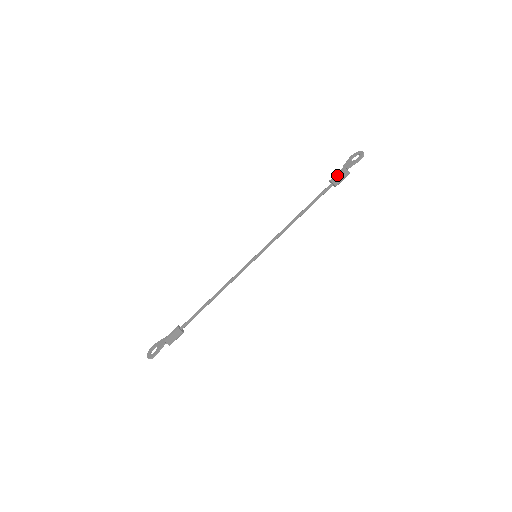
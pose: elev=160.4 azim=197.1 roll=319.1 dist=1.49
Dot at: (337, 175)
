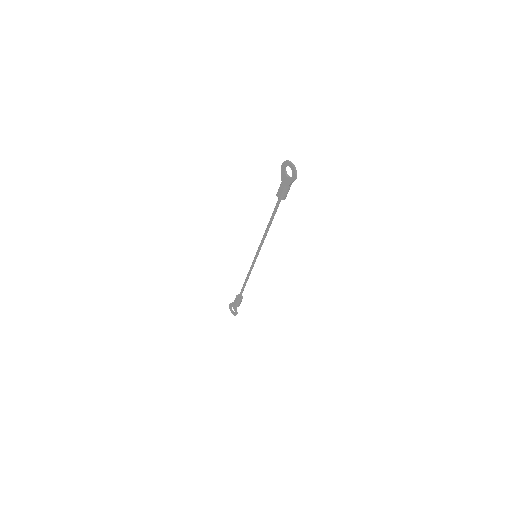
Dot at: (281, 193)
